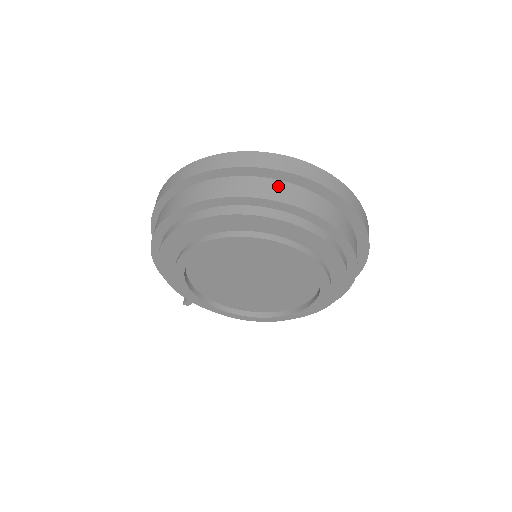
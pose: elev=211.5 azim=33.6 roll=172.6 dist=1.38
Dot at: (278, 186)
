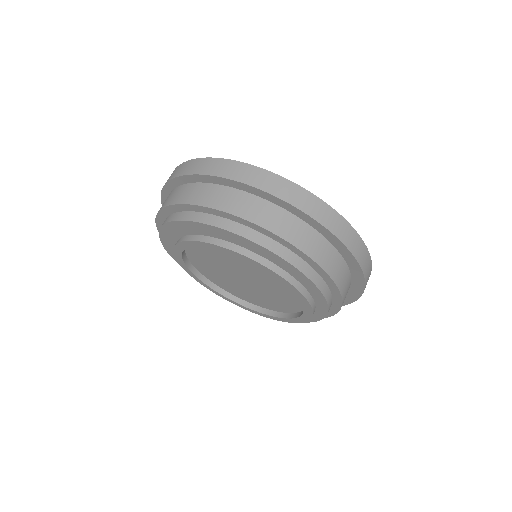
Dot at: (216, 191)
